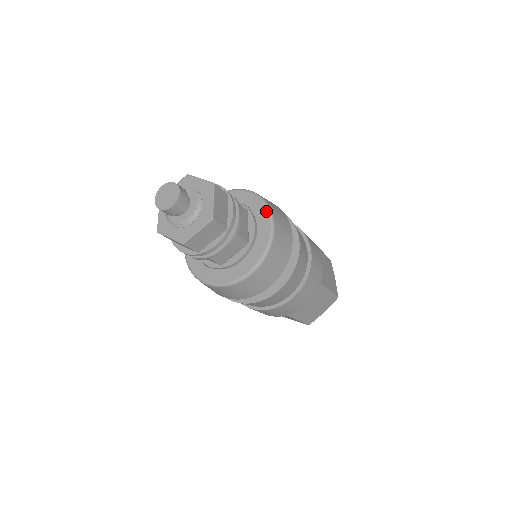
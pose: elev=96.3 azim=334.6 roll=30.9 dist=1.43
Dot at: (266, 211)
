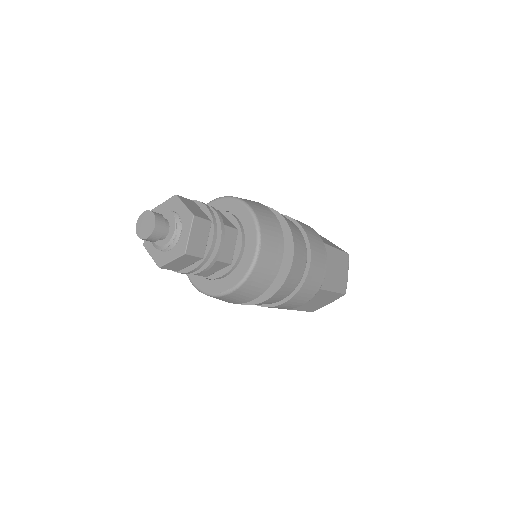
Dot at: (233, 201)
